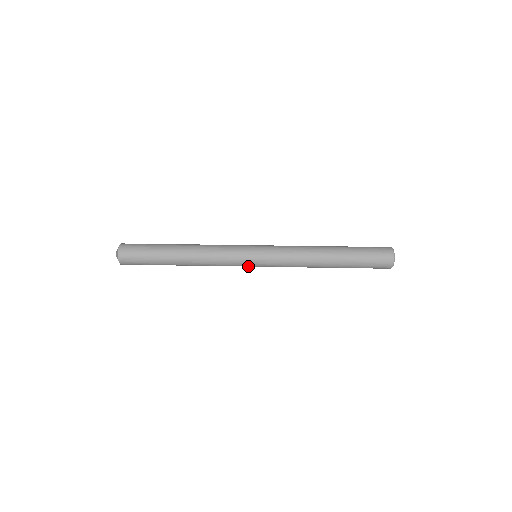
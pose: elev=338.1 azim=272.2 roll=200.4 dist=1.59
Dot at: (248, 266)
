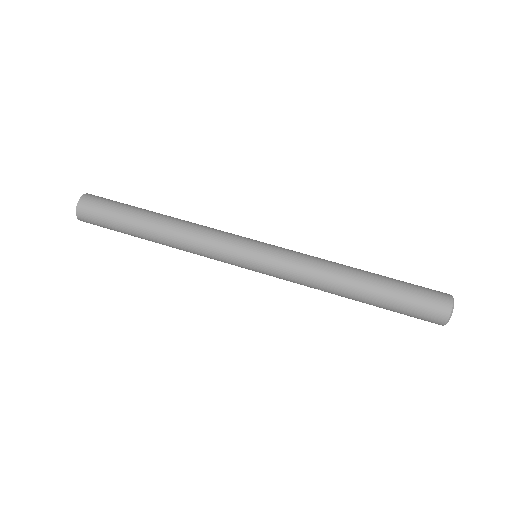
Dot at: (241, 266)
